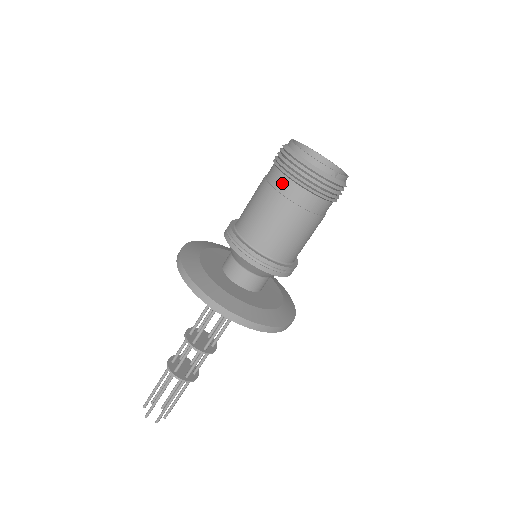
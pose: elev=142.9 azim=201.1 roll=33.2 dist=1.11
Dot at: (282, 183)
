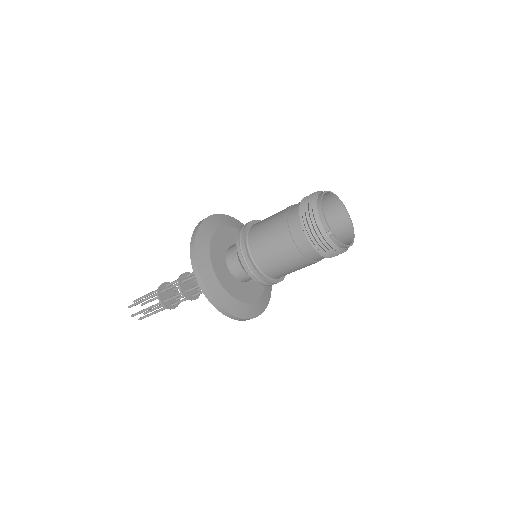
Dot at: (294, 213)
